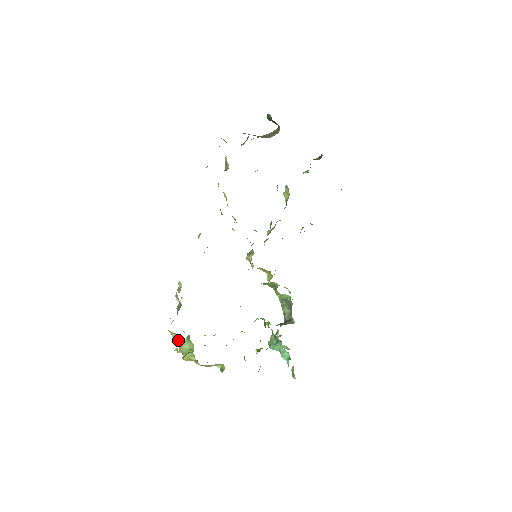
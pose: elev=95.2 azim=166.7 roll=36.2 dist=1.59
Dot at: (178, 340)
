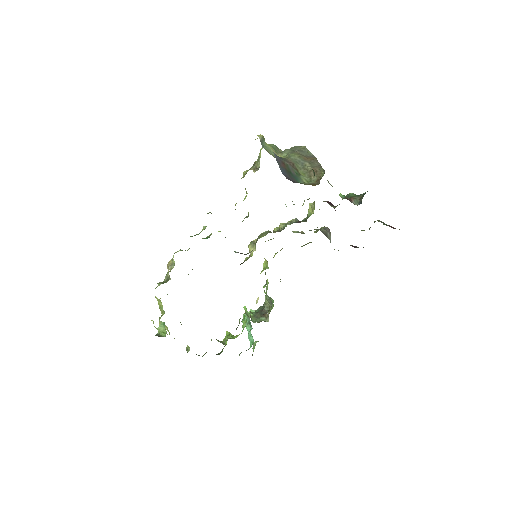
Dot at: (159, 303)
